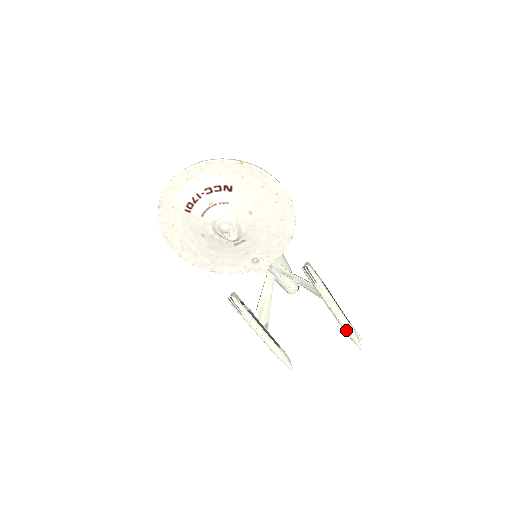
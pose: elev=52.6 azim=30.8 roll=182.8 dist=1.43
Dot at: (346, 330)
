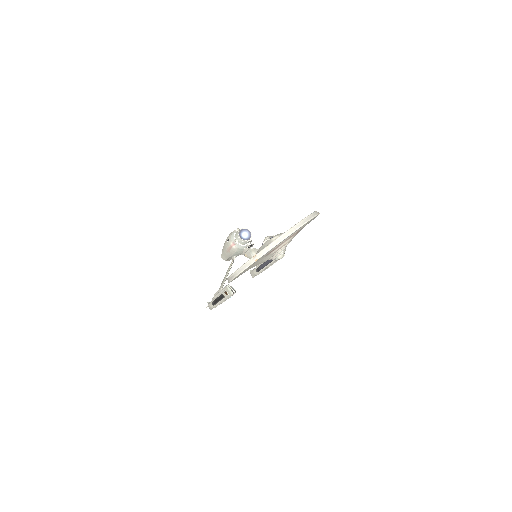
Dot at: occluded
